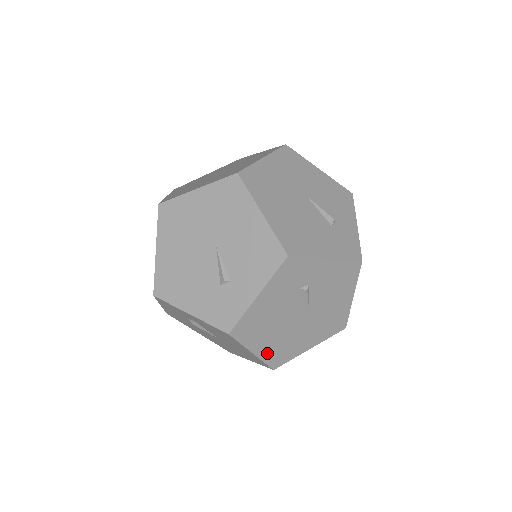
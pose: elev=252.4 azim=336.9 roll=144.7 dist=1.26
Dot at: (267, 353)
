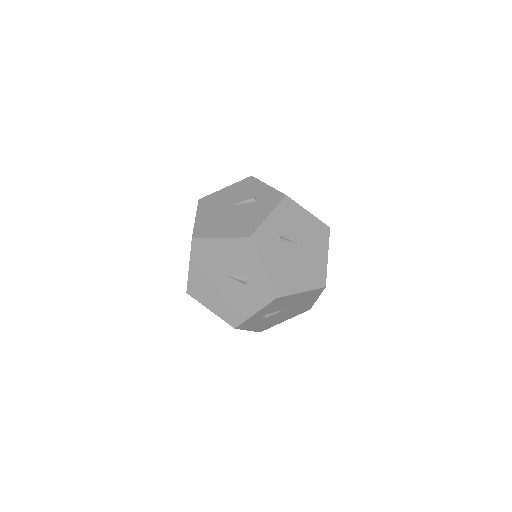
Dot at: (309, 284)
